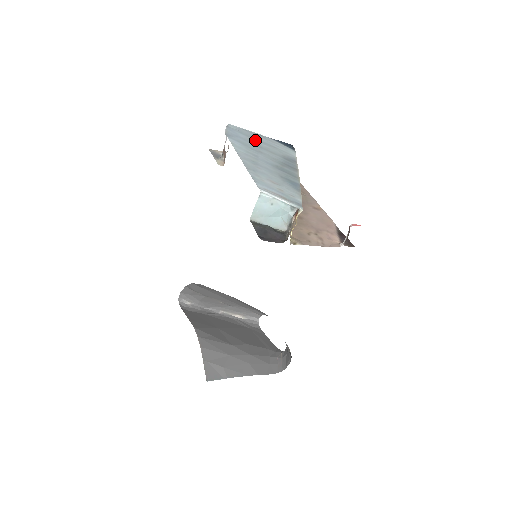
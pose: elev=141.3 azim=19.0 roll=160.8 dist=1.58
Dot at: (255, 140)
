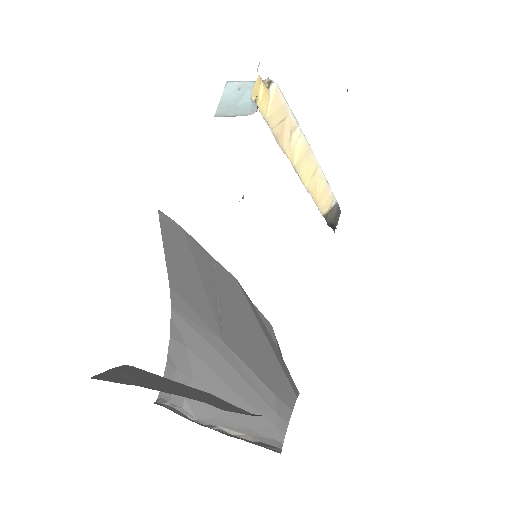
Dot at: occluded
